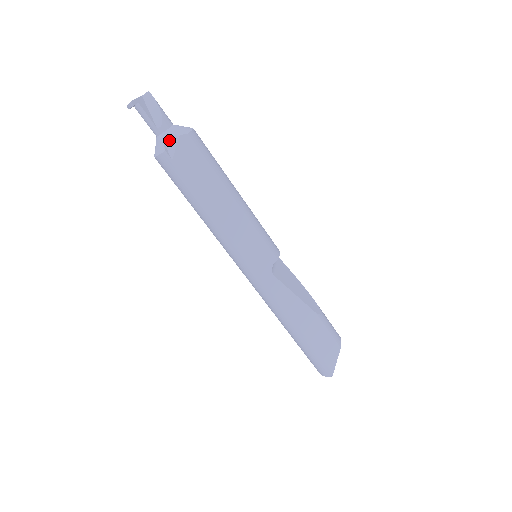
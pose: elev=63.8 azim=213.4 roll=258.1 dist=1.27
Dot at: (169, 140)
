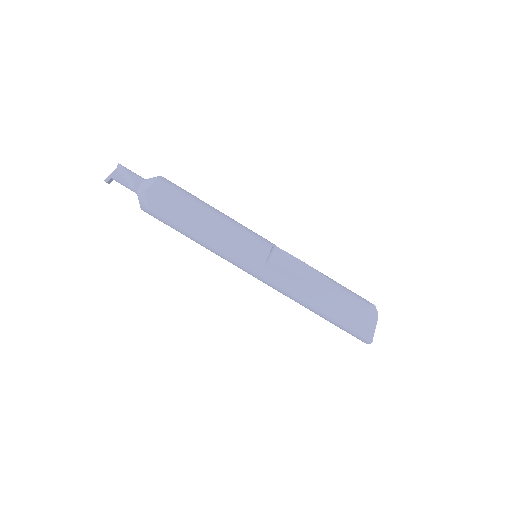
Dot at: (141, 195)
